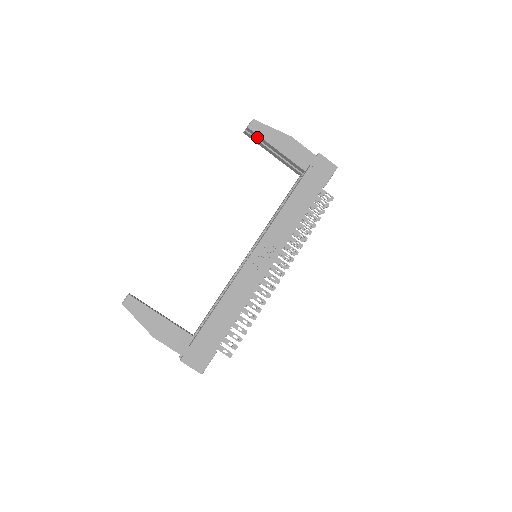
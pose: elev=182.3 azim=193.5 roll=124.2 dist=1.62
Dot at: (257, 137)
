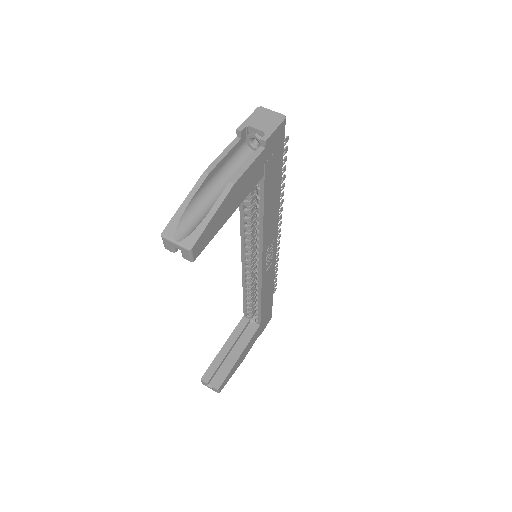
Dot at: occluded
